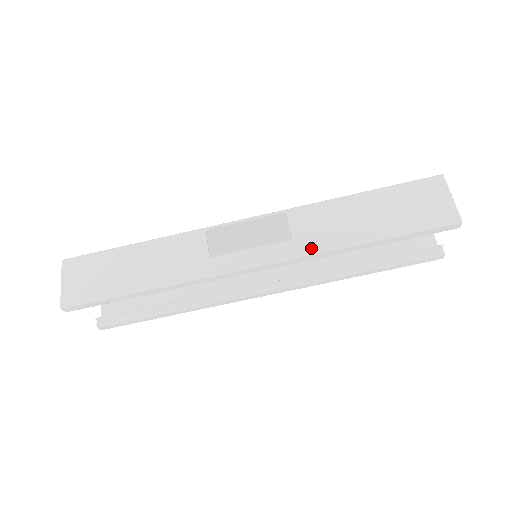
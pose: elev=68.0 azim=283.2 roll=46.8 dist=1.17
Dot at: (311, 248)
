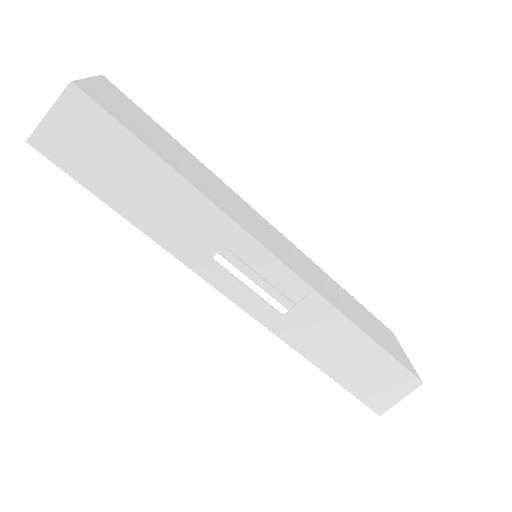
Dot at: (286, 336)
